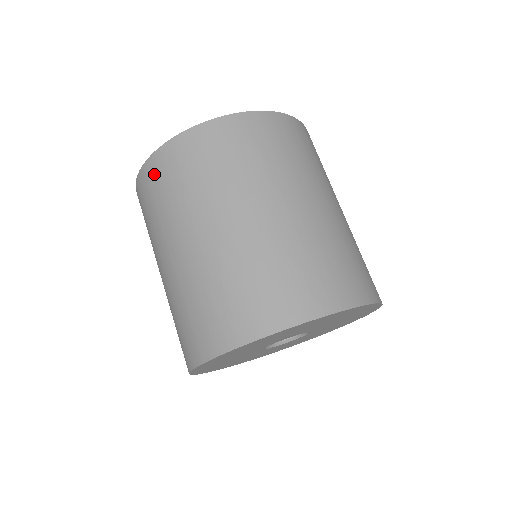
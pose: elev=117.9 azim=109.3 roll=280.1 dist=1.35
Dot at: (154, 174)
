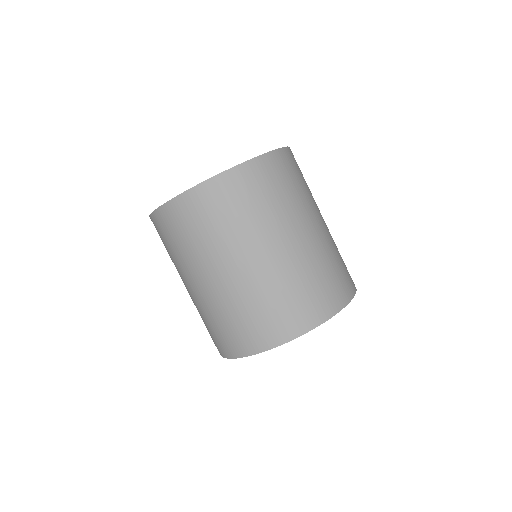
Dot at: (162, 225)
